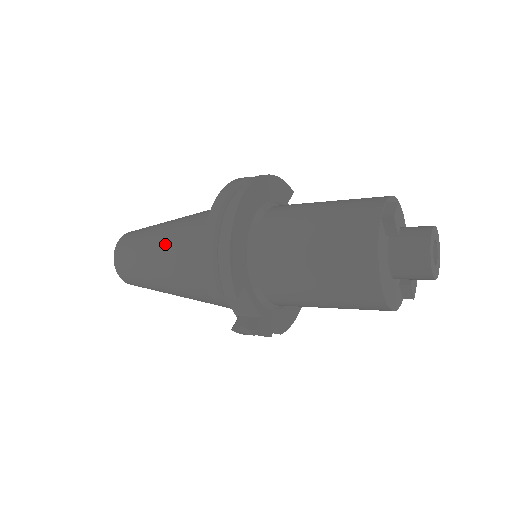
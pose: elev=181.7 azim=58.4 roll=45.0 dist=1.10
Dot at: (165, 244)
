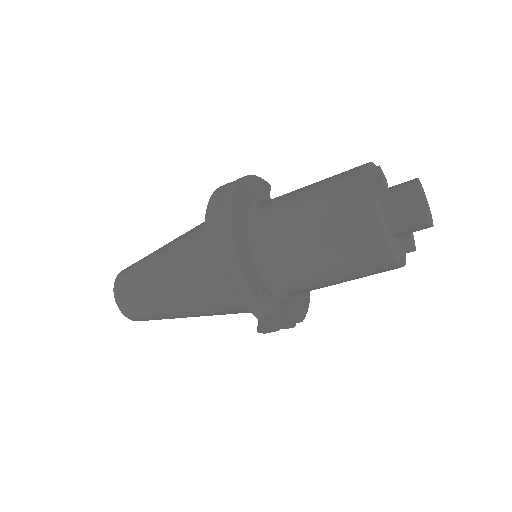
Dot at: (165, 271)
